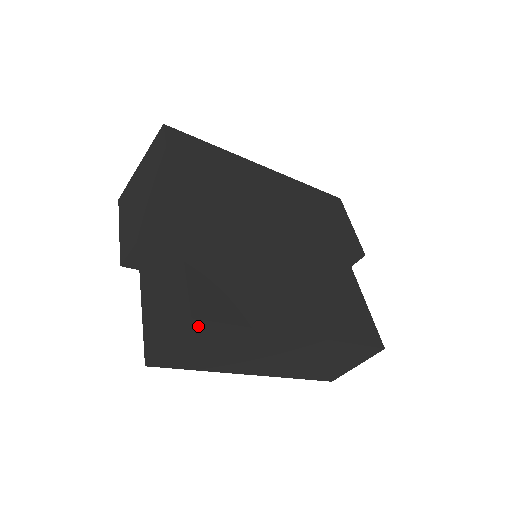
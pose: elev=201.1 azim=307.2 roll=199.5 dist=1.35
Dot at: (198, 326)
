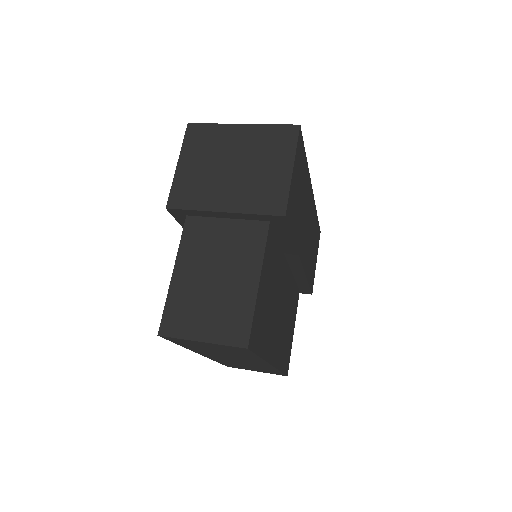
Dot at: (240, 349)
